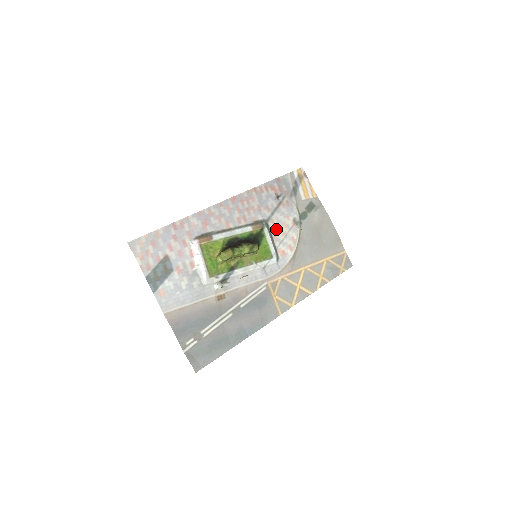
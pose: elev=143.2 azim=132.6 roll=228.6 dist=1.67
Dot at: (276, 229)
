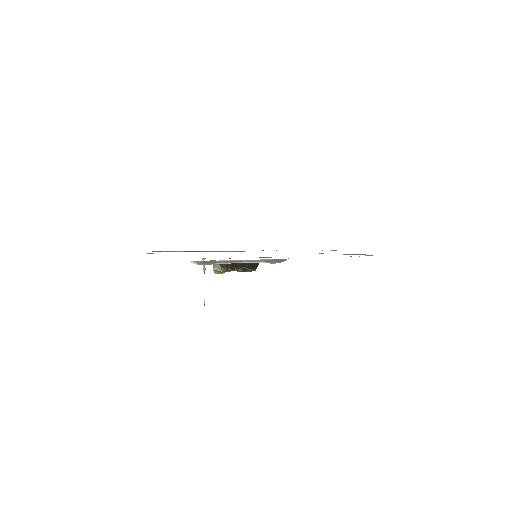
Dot at: occluded
